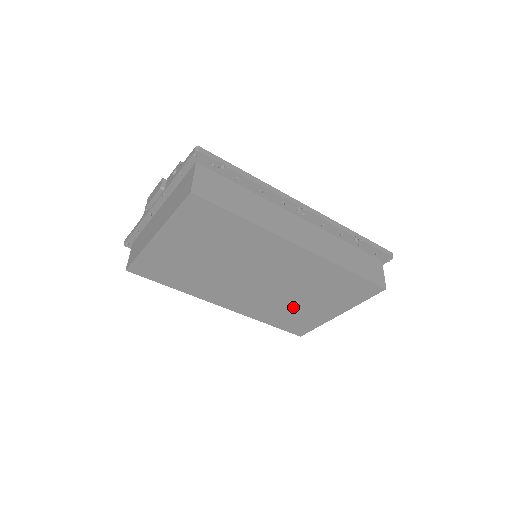
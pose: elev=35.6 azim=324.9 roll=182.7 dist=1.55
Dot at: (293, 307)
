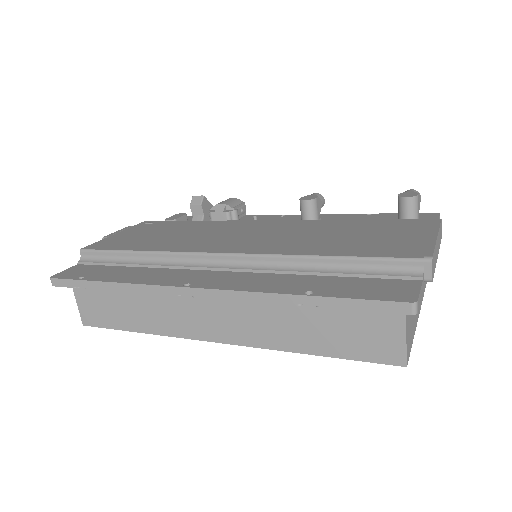
Dot at: occluded
